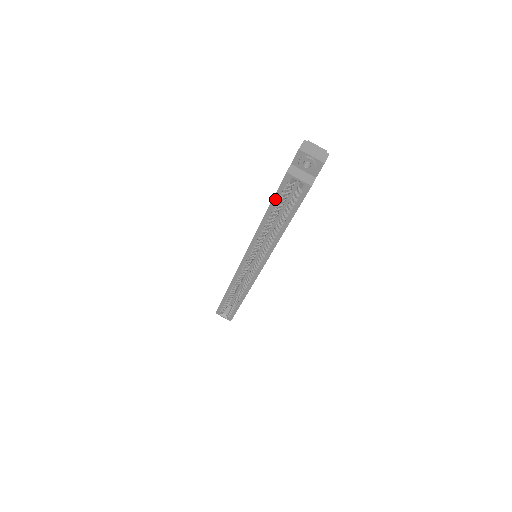
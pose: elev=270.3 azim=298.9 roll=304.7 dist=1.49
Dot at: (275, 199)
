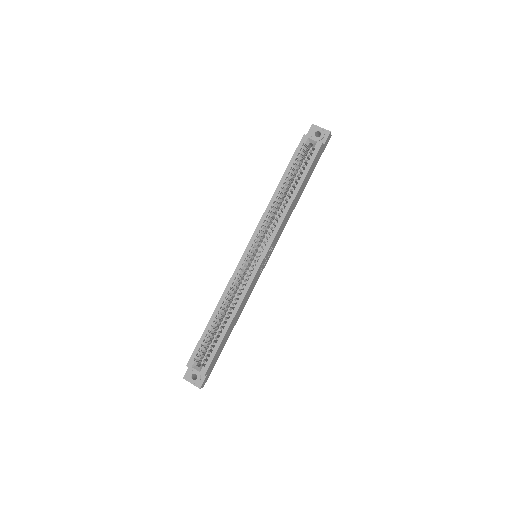
Dot at: (291, 163)
